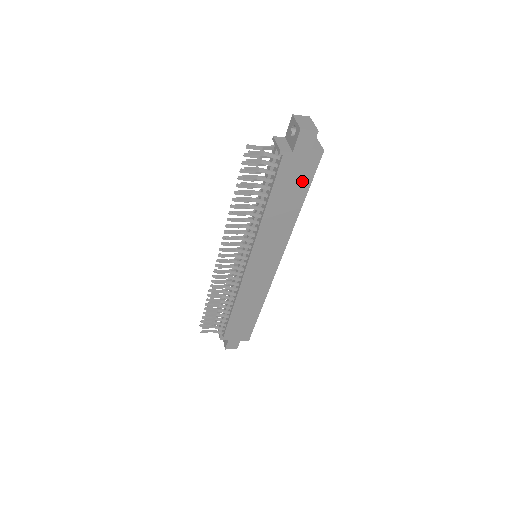
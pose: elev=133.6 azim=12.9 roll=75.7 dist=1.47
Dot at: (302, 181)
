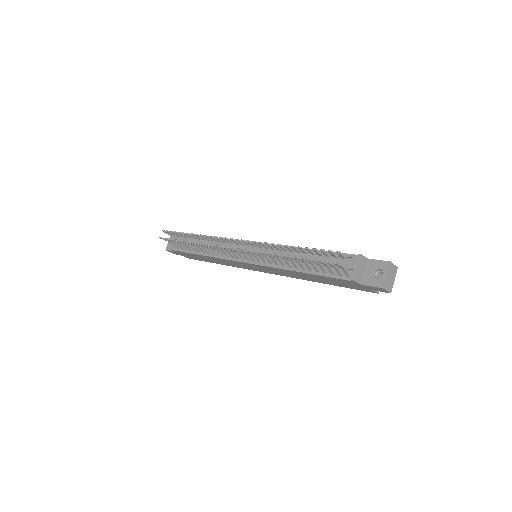
Dot at: (343, 285)
